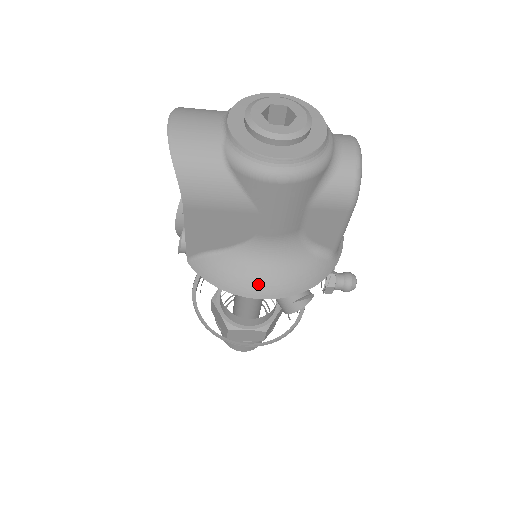
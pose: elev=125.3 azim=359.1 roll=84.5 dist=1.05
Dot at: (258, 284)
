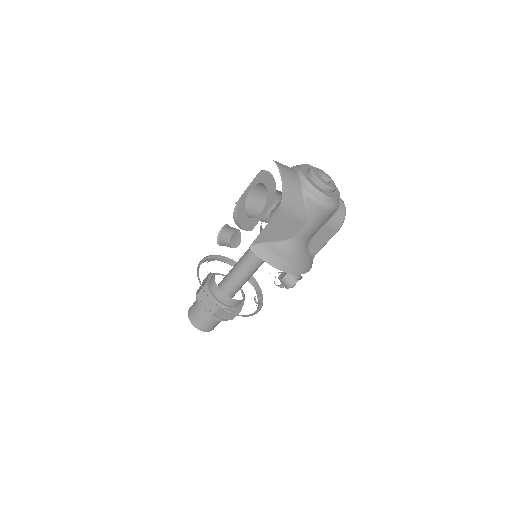
Dot at: (290, 264)
